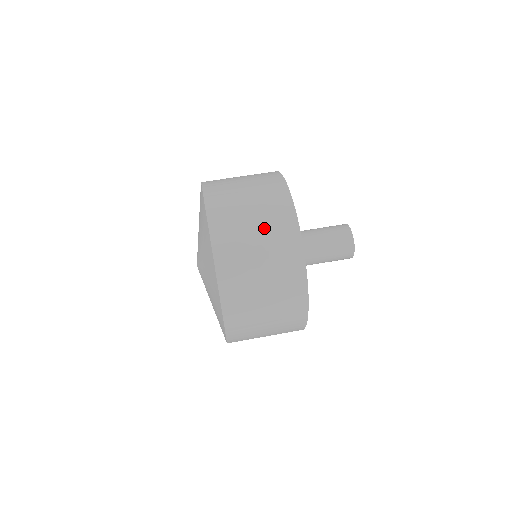
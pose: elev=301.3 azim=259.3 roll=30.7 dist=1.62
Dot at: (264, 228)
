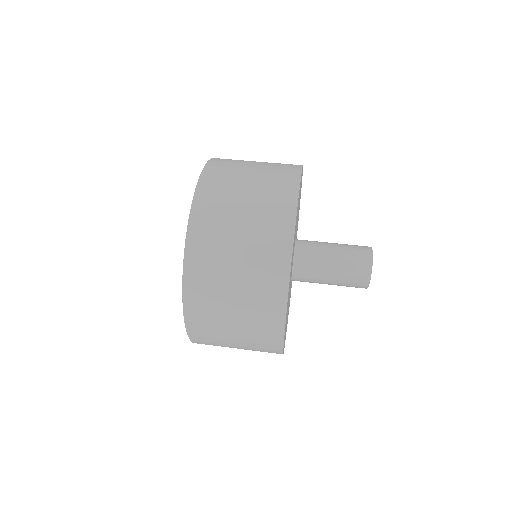
Dot at: (261, 177)
